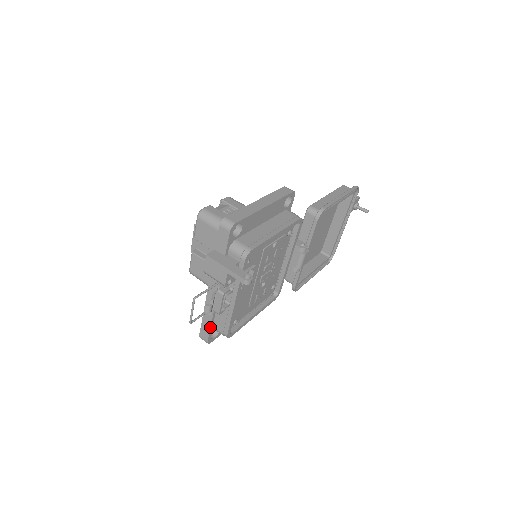
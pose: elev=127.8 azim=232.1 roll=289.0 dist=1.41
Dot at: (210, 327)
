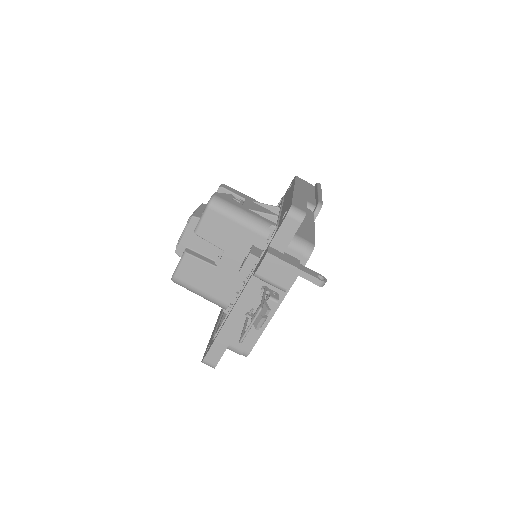
Dot at: (227, 346)
